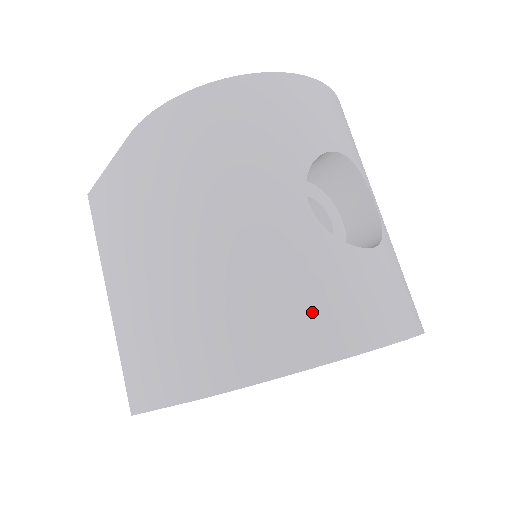
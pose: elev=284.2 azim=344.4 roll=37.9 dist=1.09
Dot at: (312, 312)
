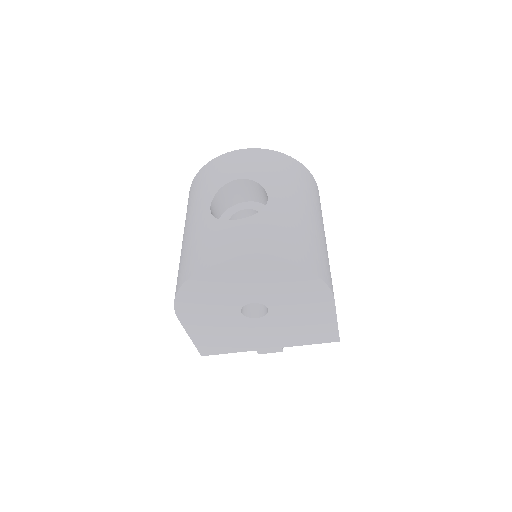
Dot at: (194, 255)
